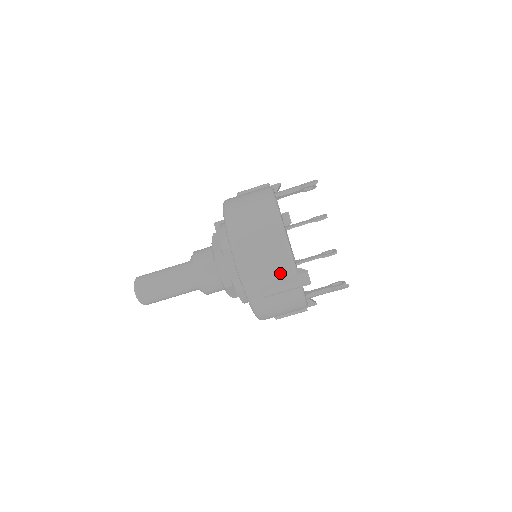
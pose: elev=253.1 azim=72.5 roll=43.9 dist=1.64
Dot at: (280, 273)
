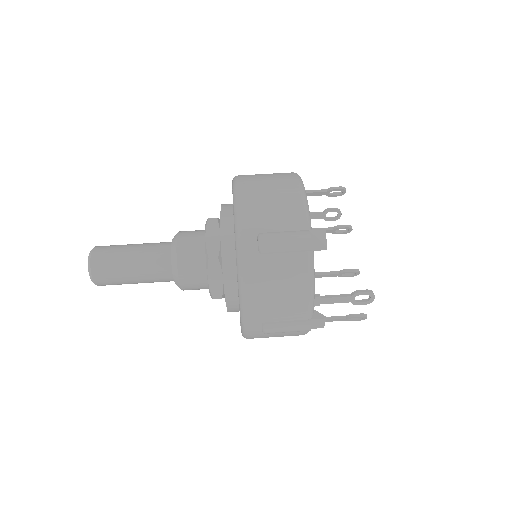
Dot at: (289, 222)
